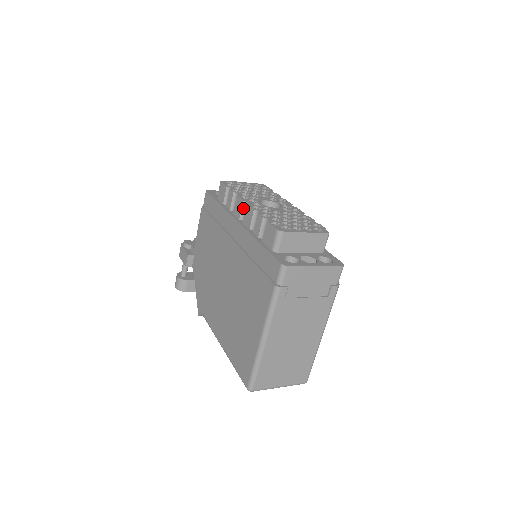
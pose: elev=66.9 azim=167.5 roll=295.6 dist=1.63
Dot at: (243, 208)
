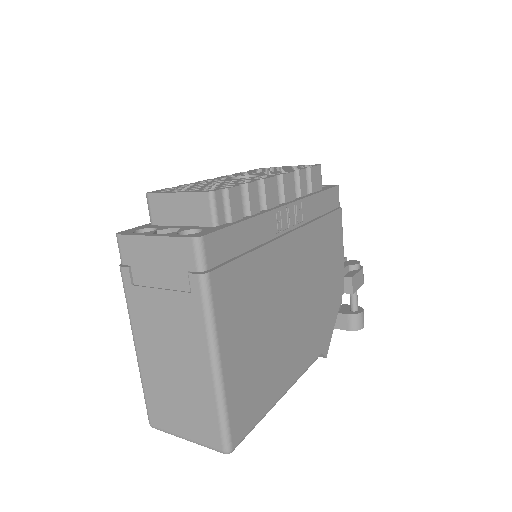
Dot at: occluded
